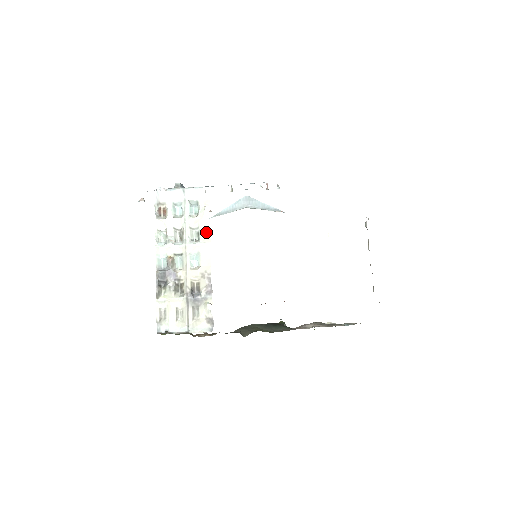
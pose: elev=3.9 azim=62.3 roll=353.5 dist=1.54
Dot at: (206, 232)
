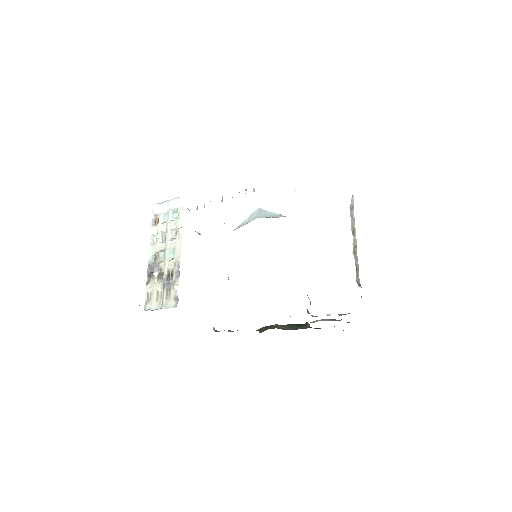
Dot at: occluded
